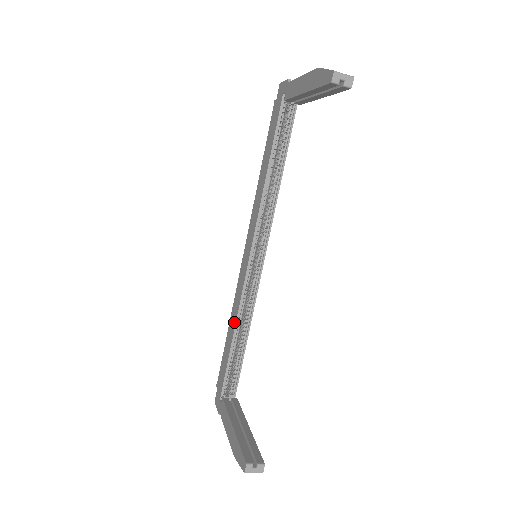
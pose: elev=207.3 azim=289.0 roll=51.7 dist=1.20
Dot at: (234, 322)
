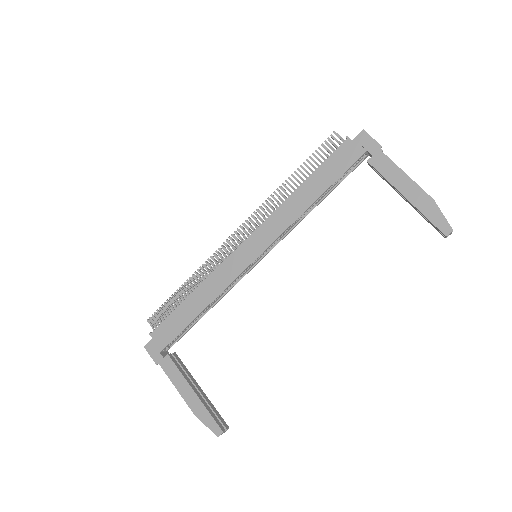
Dot at: (208, 300)
